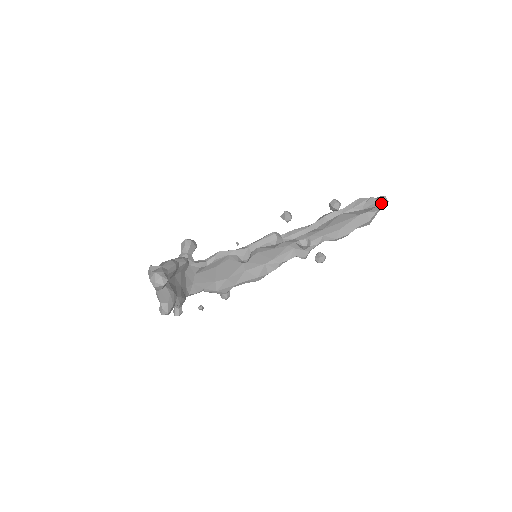
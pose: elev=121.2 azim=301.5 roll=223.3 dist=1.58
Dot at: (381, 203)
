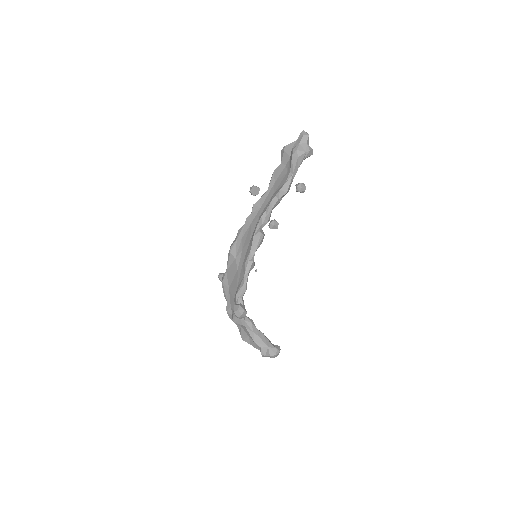
Dot at: occluded
